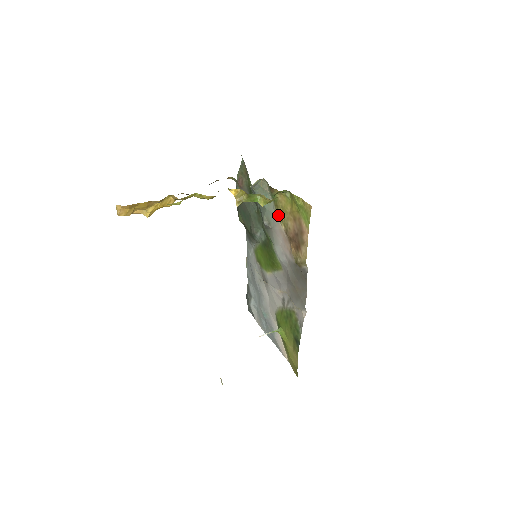
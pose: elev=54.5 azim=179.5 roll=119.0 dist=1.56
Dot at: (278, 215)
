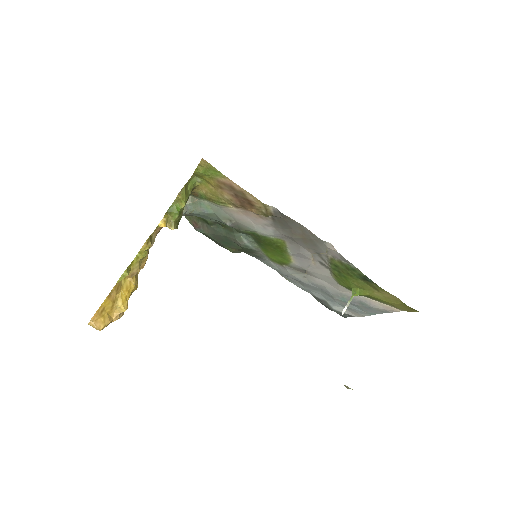
Dot at: (218, 204)
